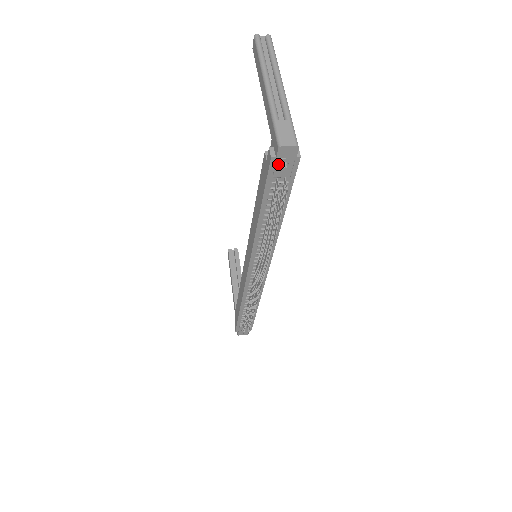
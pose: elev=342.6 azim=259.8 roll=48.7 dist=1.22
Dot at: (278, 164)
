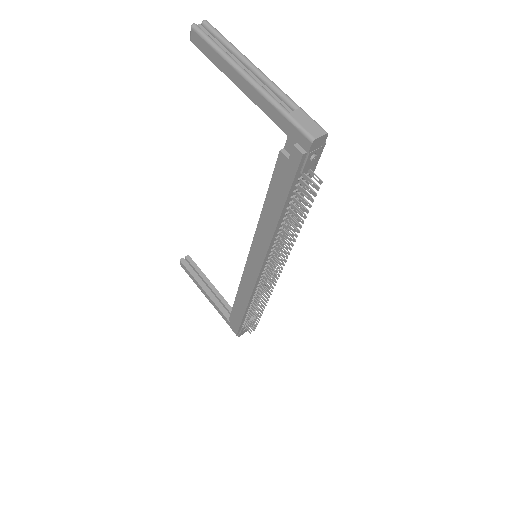
Dot at: (308, 159)
